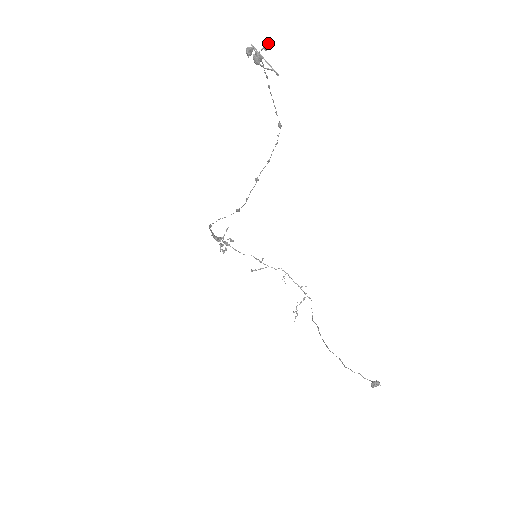
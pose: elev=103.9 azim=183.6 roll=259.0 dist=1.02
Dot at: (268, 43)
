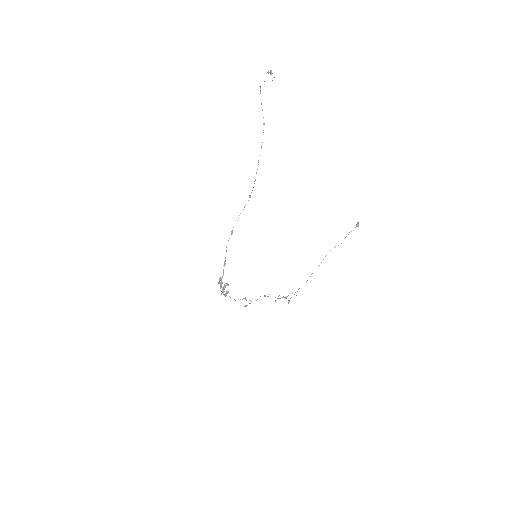
Dot at: (271, 71)
